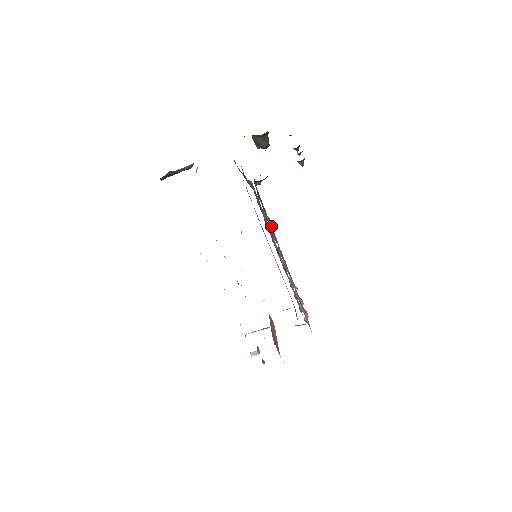
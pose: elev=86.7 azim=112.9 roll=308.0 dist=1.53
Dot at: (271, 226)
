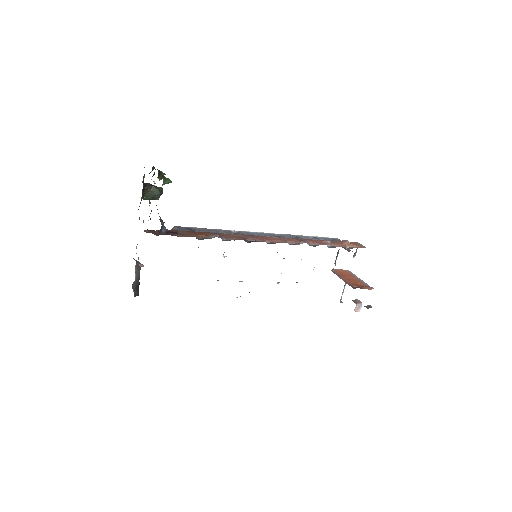
Dot at: (223, 234)
